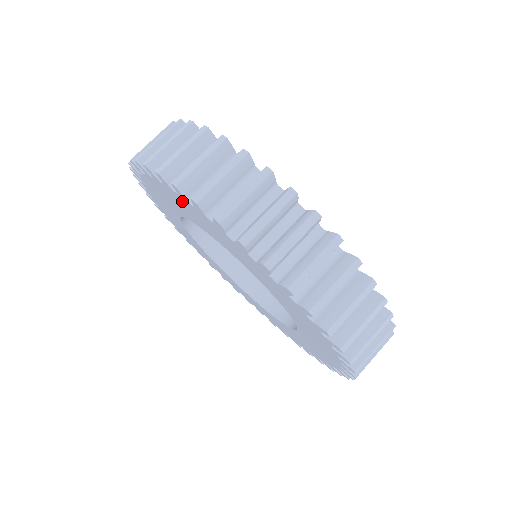
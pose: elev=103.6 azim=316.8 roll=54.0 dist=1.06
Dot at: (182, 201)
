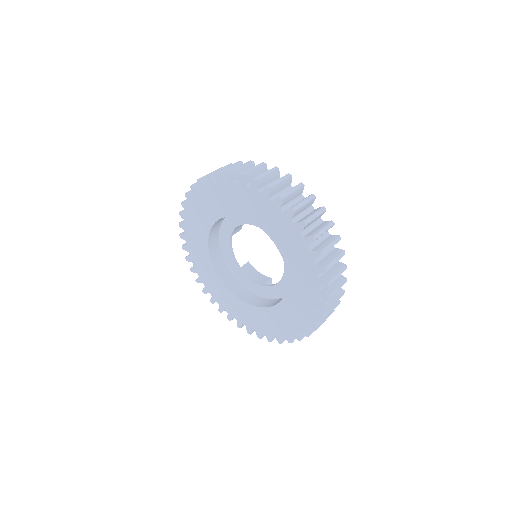
Dot at: (190, 226)
